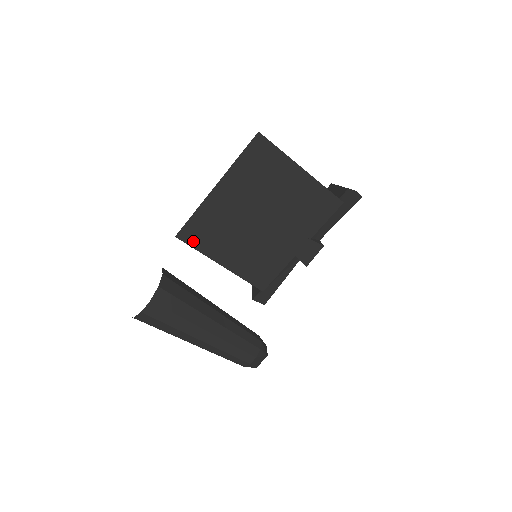
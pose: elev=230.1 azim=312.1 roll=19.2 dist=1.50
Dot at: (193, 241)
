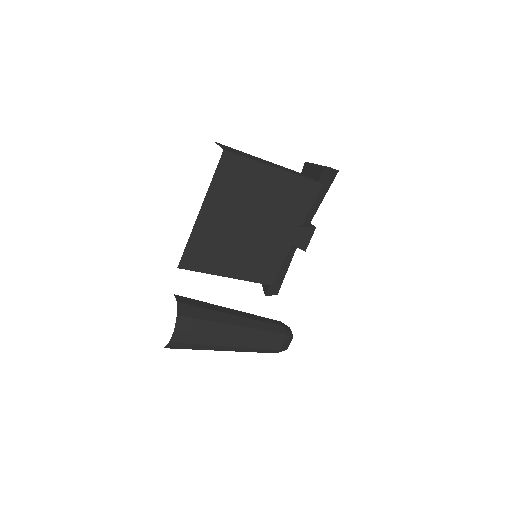
Dot at: (195, 266)
